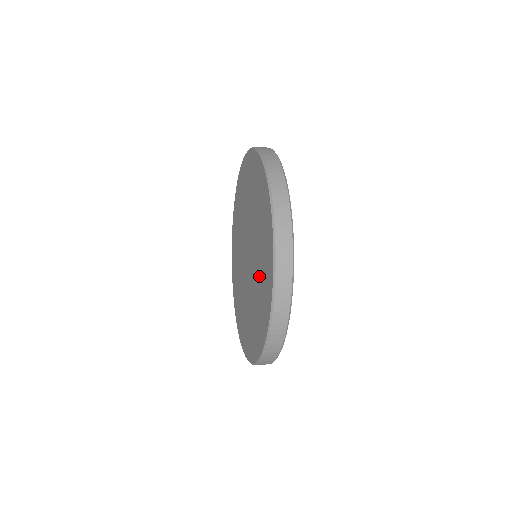
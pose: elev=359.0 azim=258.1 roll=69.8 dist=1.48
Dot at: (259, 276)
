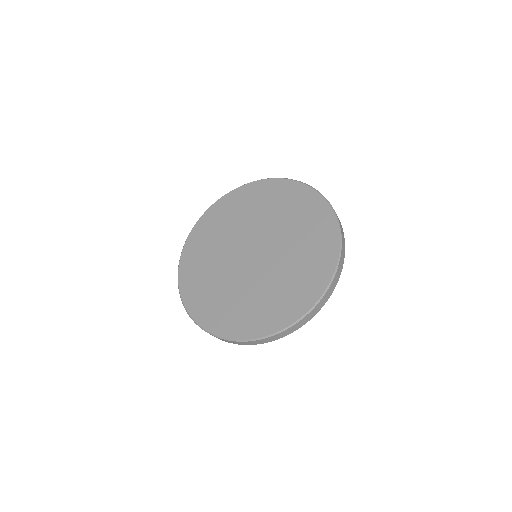
Dot at: (299, 245)
